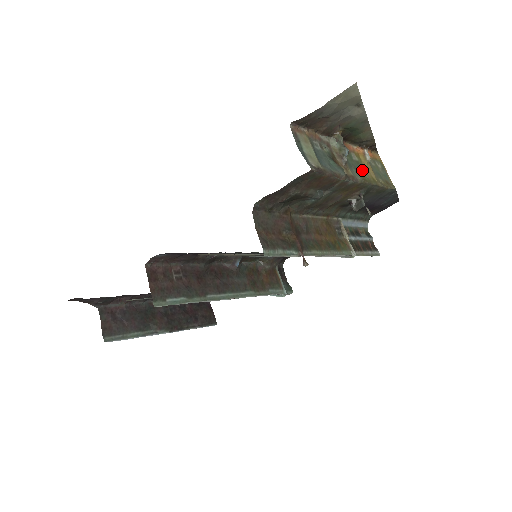
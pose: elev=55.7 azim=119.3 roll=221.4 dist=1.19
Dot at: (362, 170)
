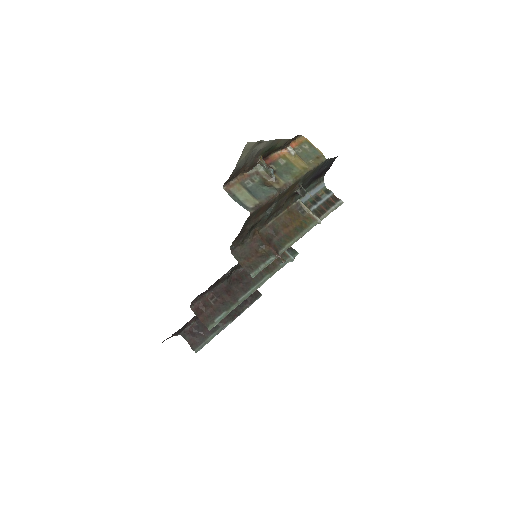
Dot at: (292, 168)
